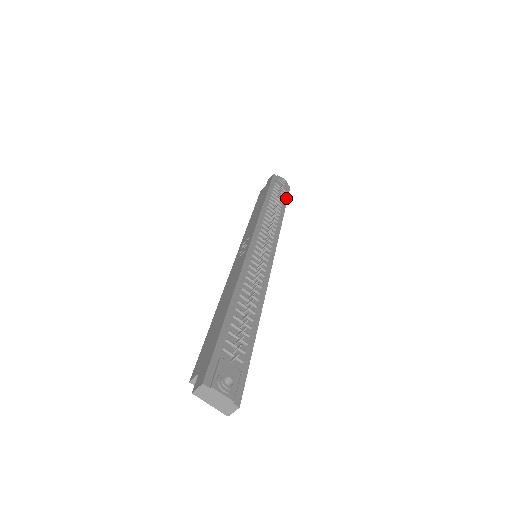
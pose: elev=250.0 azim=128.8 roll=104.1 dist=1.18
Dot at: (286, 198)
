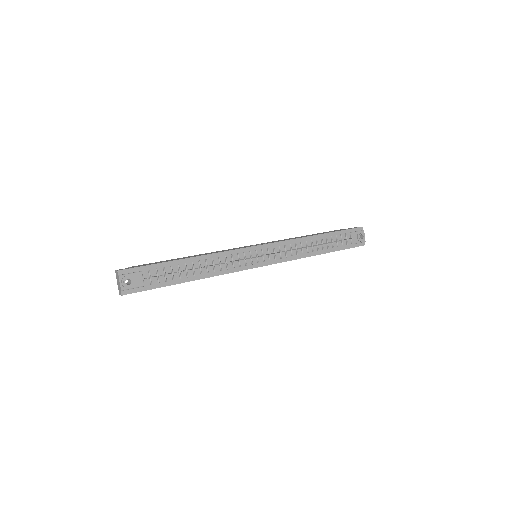
Dot at: (344, 248)
